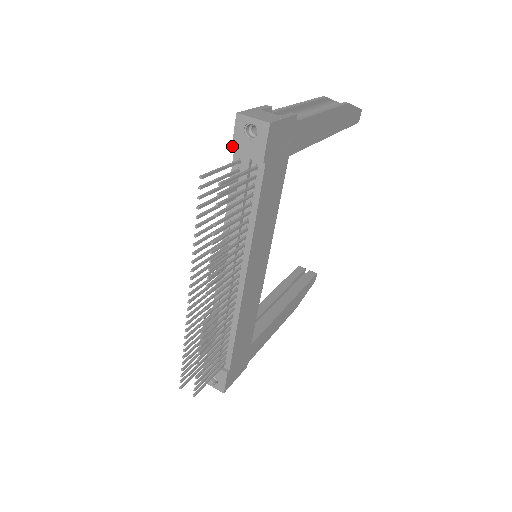
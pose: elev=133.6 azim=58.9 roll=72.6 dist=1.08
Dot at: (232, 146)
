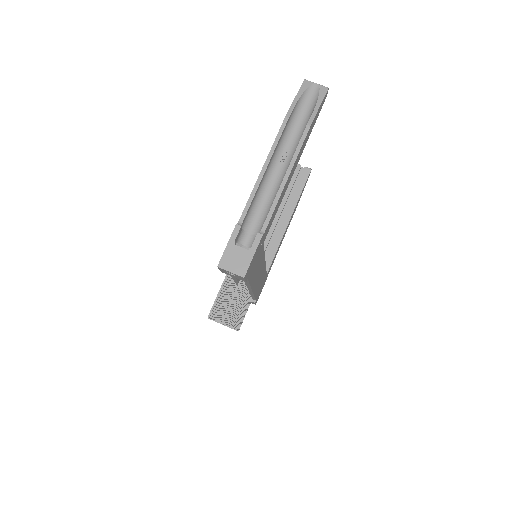
Dot at: occluded
